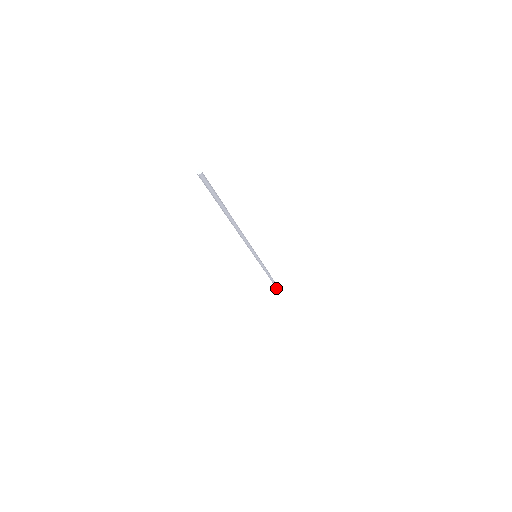
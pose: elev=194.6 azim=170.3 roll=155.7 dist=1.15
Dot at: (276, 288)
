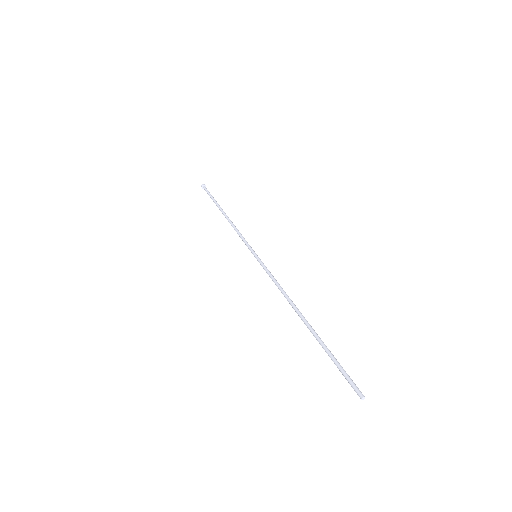
Dot at: (202, 185)
